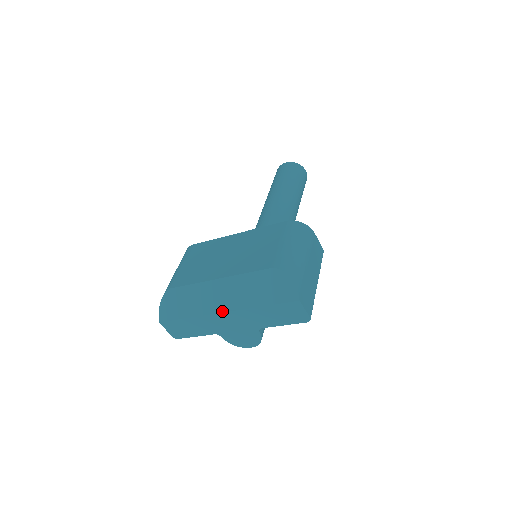
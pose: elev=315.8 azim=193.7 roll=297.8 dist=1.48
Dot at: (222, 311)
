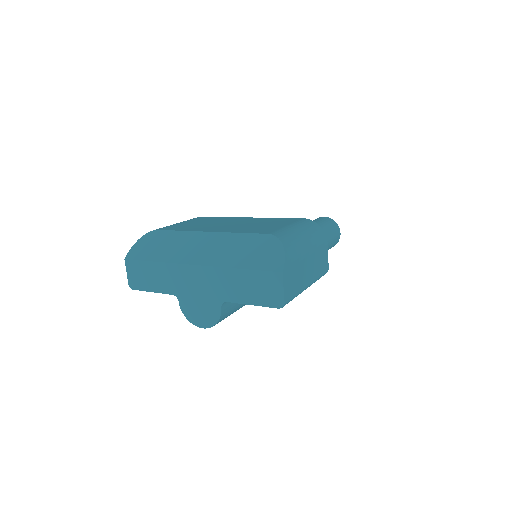
Dot at: (195, 263)
